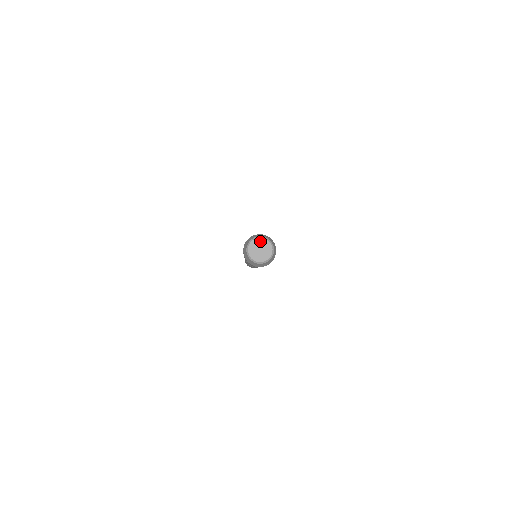
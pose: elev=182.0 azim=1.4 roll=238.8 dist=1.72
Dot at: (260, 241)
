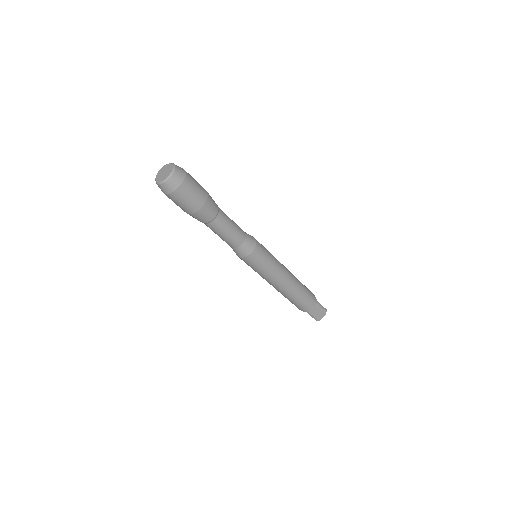
Dot at: (167, 166)
